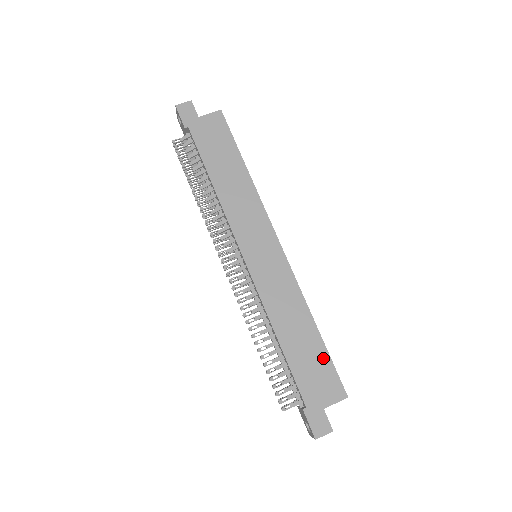
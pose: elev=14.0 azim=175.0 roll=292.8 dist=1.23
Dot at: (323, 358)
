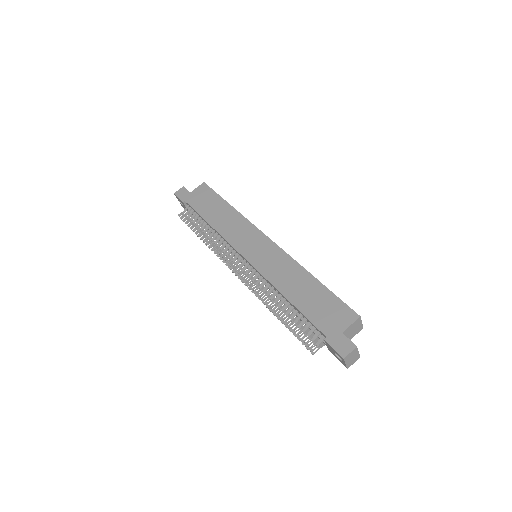
Dot at: (328, 297)
